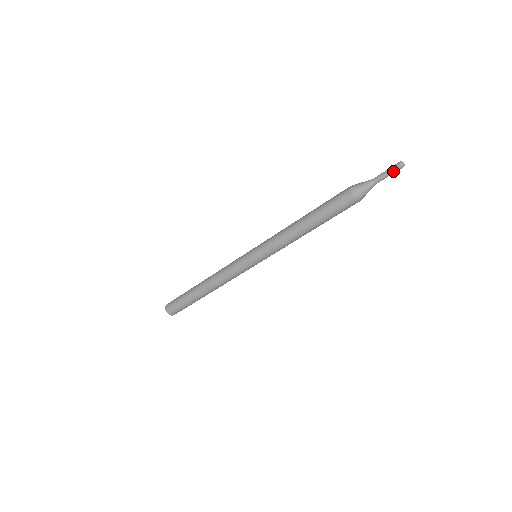
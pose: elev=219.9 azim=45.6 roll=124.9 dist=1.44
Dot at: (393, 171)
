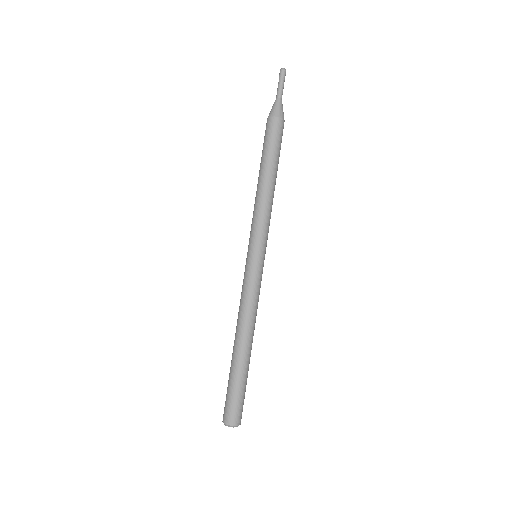
Dot at: (279, 79)
